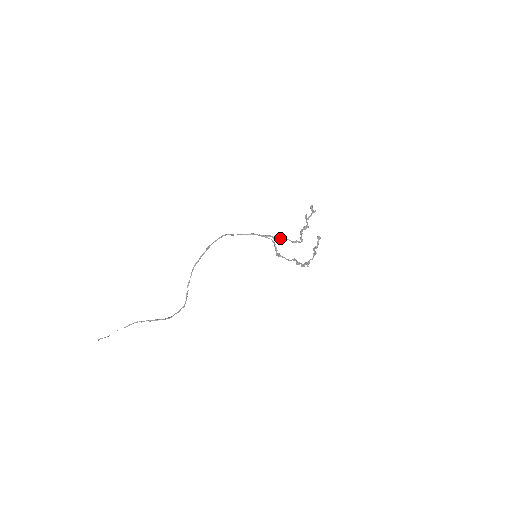
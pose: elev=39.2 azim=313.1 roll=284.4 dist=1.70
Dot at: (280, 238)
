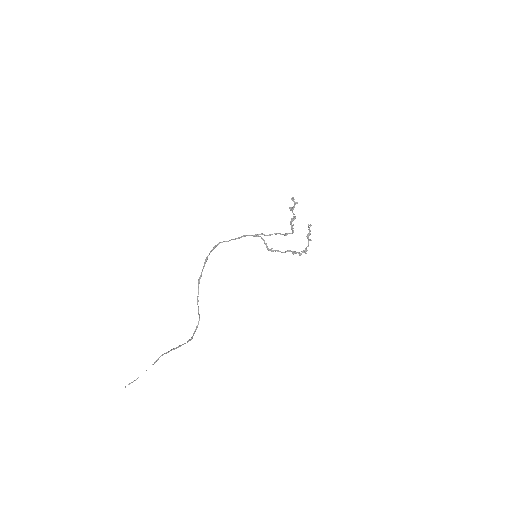
Dot at: (272, 234)
